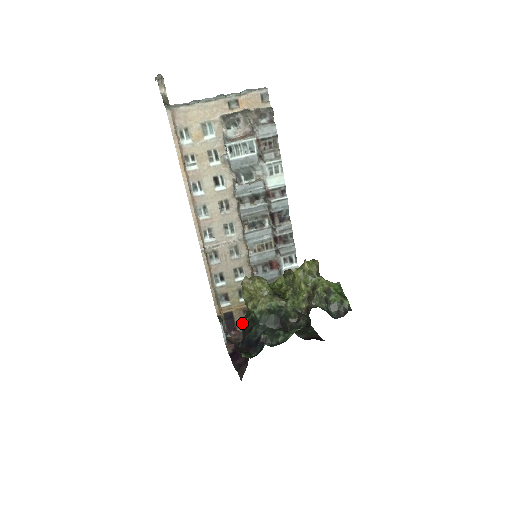
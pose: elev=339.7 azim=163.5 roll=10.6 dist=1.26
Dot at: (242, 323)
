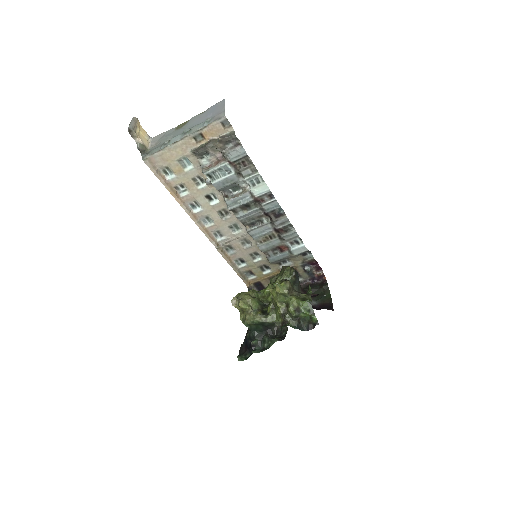
Dot at: occluded
